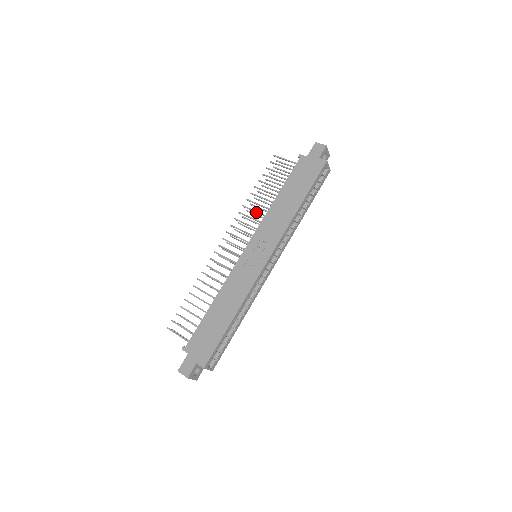
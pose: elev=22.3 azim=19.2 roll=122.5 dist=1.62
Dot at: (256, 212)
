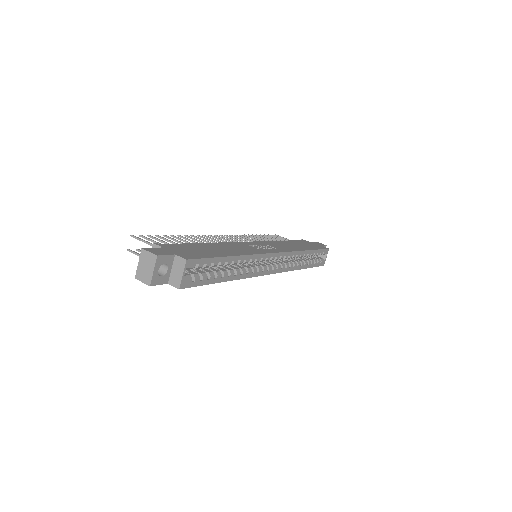
Dot at: (259, 240)
